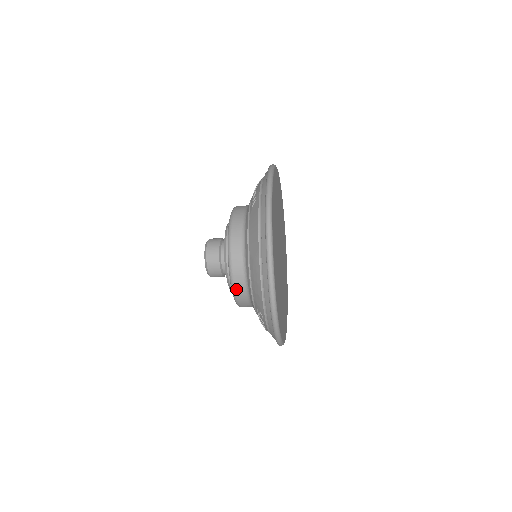
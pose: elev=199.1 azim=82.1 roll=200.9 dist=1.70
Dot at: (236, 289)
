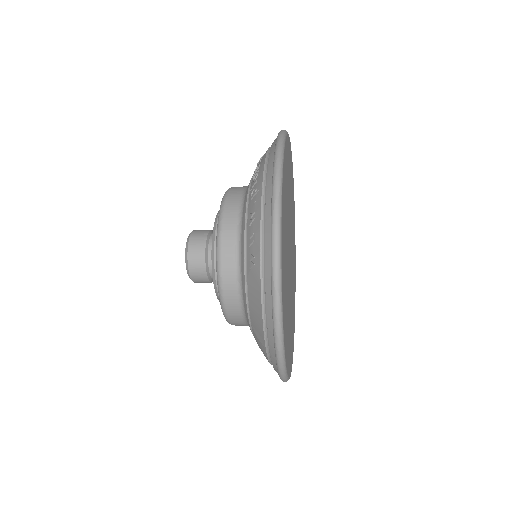
Dot at: (235, 325)
